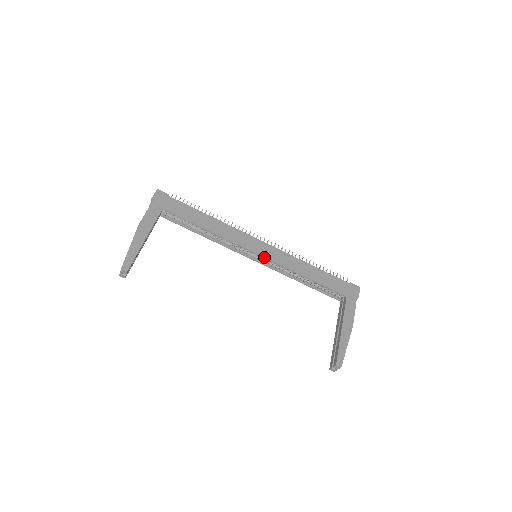
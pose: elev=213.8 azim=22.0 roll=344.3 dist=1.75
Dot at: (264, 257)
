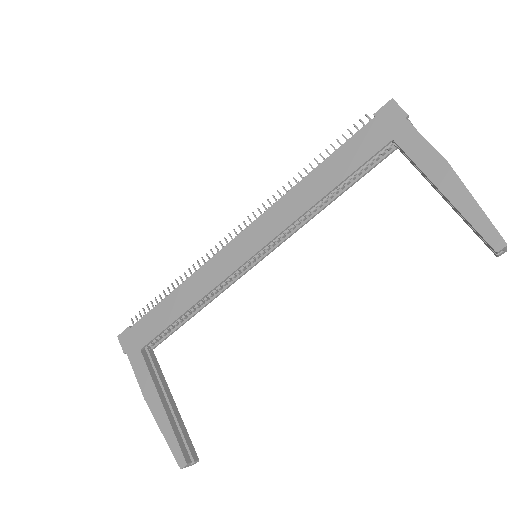
Dot at: (261, 249)
